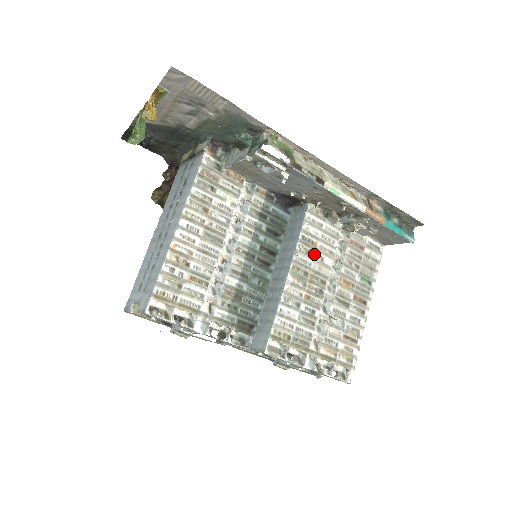
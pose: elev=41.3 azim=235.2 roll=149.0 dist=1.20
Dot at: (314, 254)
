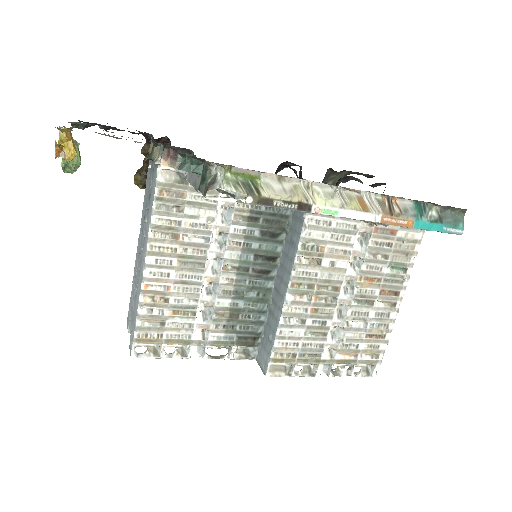
Dot at: (321, 261)
